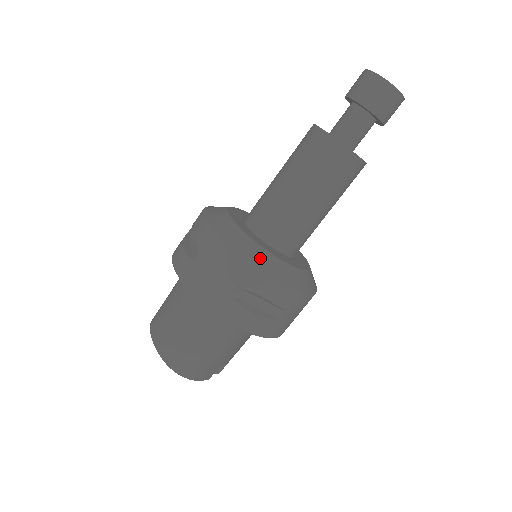
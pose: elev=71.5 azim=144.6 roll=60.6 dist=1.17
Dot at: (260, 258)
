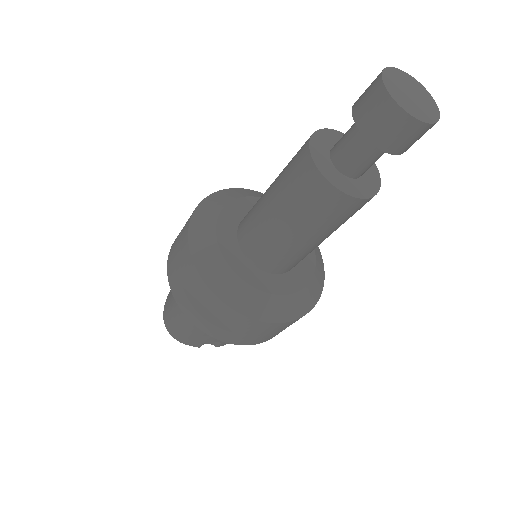
Dot at: (211, 265)
